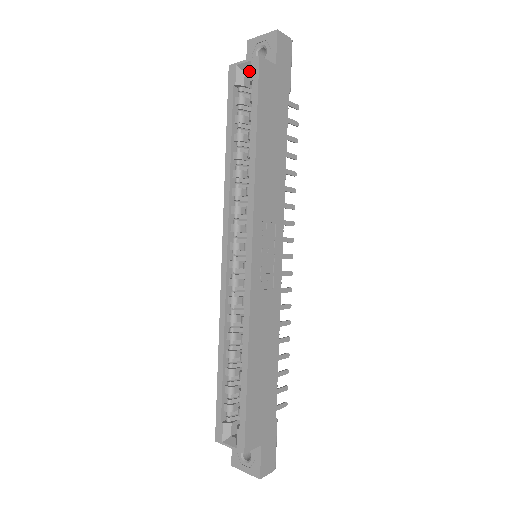
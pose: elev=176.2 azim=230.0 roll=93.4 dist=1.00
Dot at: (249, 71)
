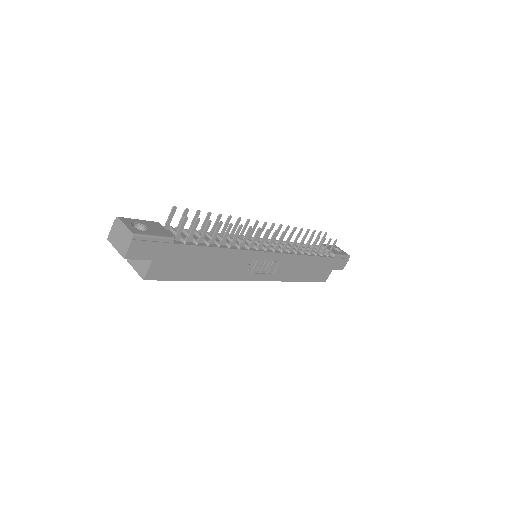
Dot at: occluded
